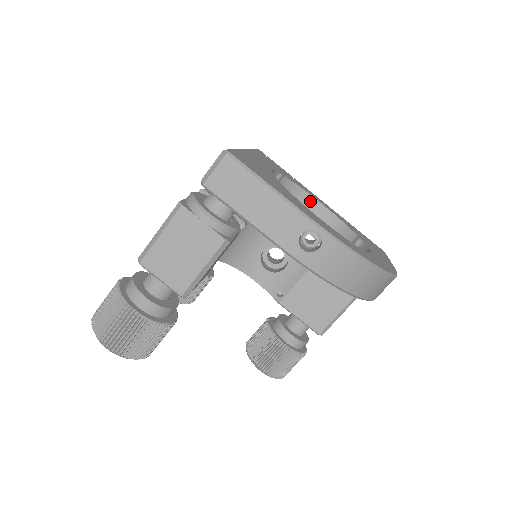
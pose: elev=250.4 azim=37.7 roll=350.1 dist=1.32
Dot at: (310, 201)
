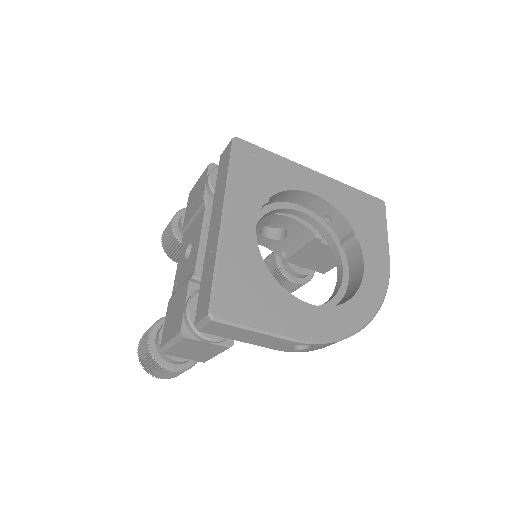
Dot at: (302, 194)
